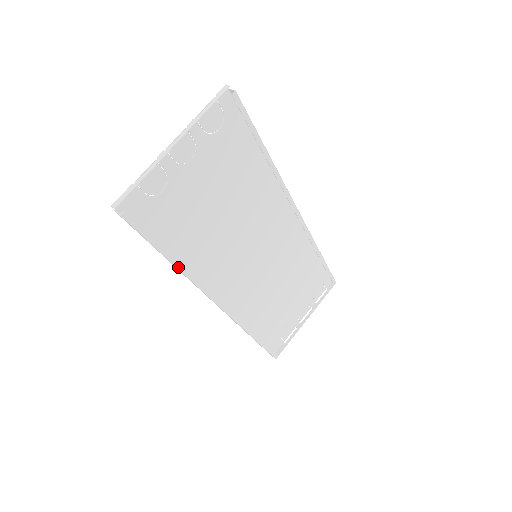
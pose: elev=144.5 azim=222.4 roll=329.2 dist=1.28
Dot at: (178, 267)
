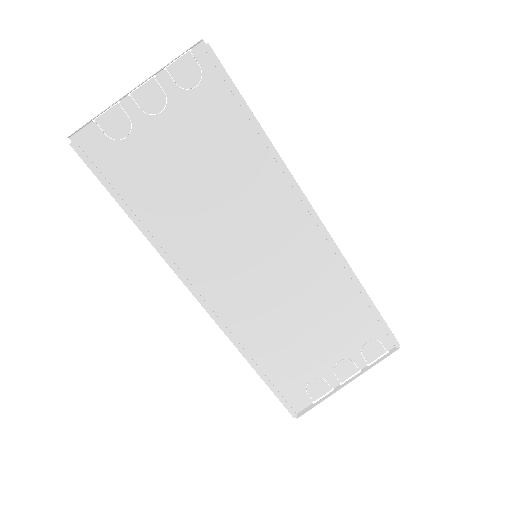
Dot at: (138, 226)
